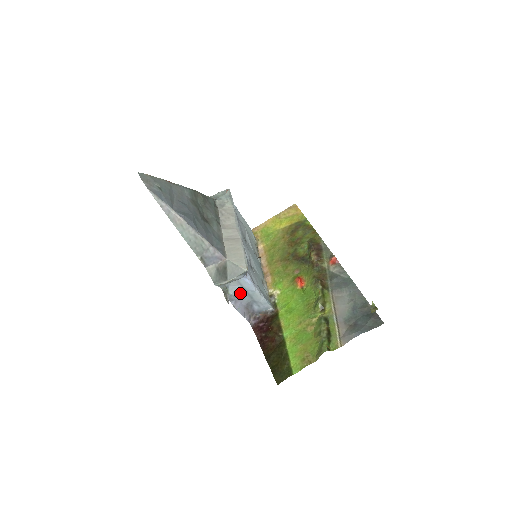
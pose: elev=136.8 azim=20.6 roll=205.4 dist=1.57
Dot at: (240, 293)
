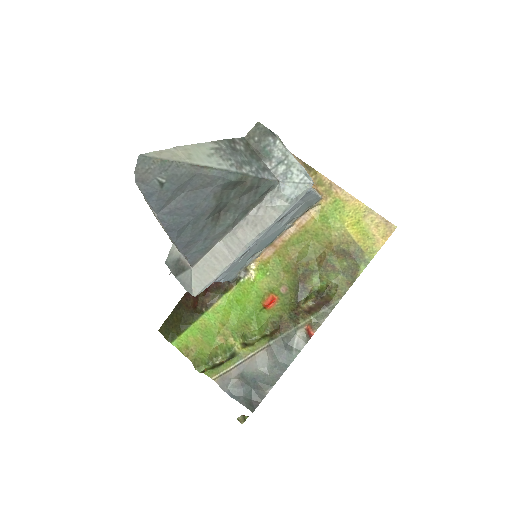
Dot at: occluded
